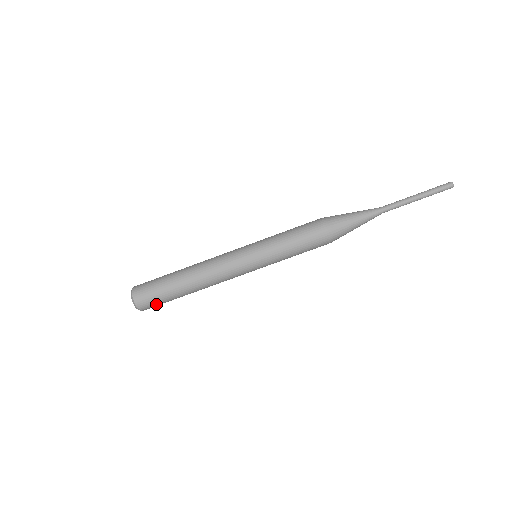
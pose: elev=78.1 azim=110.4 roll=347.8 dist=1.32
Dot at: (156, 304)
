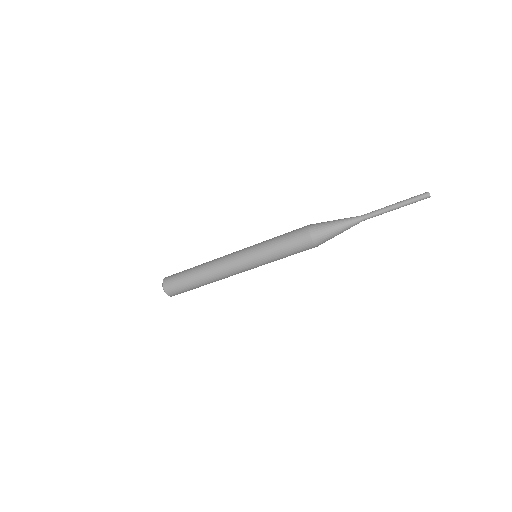
Dot at: (180, 292)
